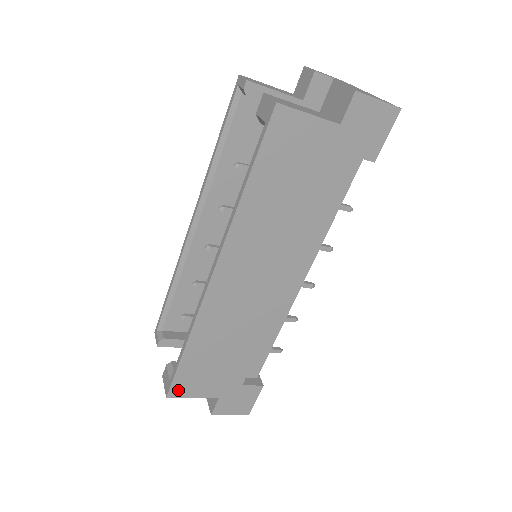
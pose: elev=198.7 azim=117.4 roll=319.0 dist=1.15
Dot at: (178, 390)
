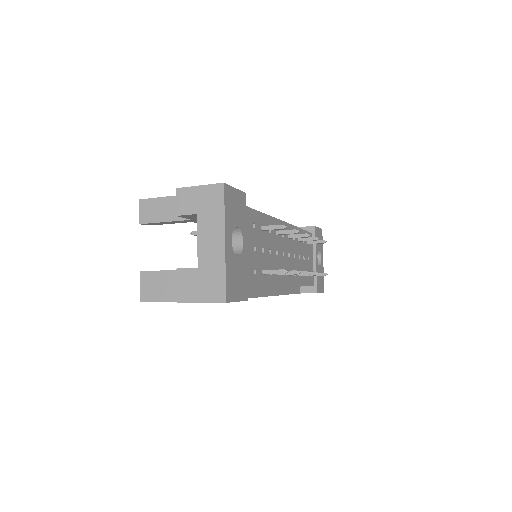
Dot at: occluded
